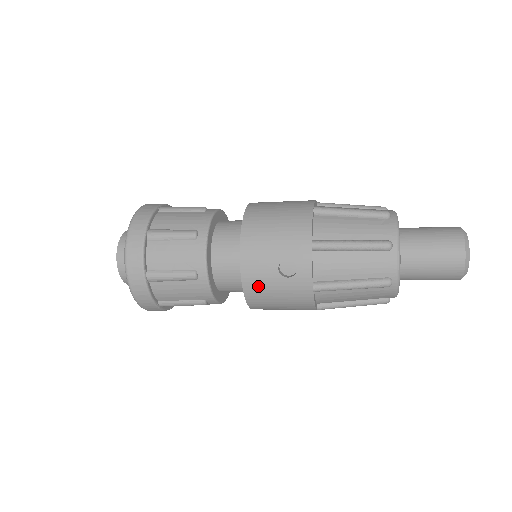
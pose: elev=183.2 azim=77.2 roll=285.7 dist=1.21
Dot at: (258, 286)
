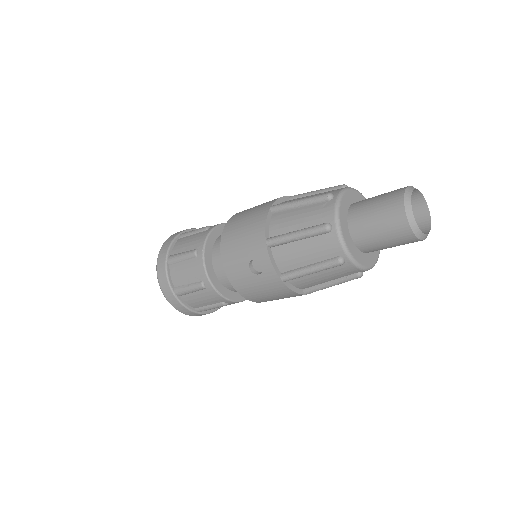
Dot at: (243, 285)
